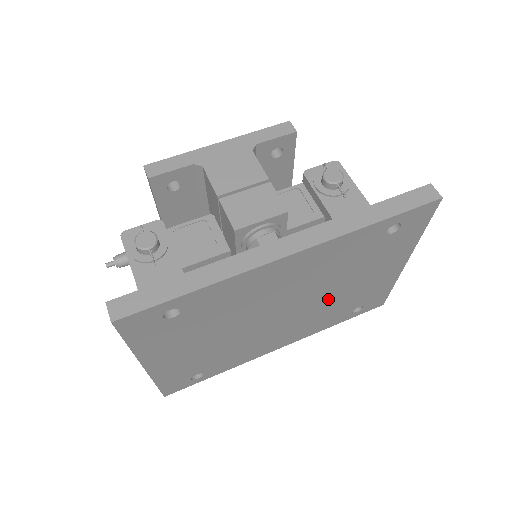
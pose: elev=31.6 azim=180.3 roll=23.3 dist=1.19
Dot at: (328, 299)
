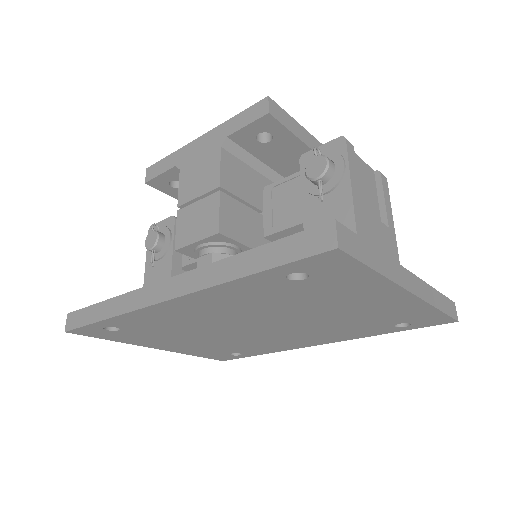
Dot at: (315, 320)
